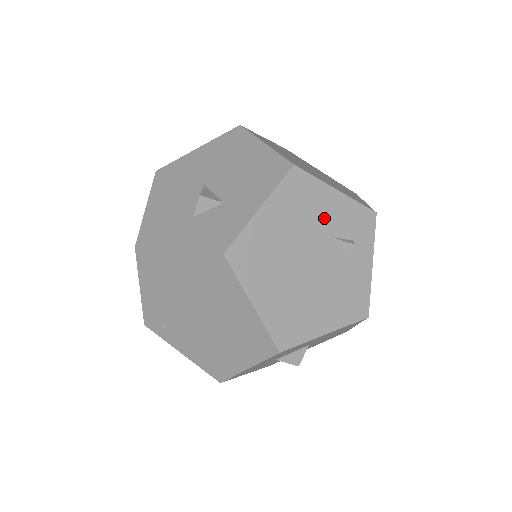
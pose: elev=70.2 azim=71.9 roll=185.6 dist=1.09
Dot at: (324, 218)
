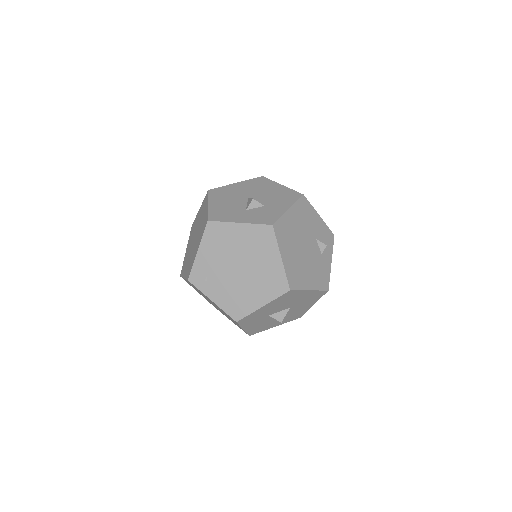
Dot at: (313, 227)
